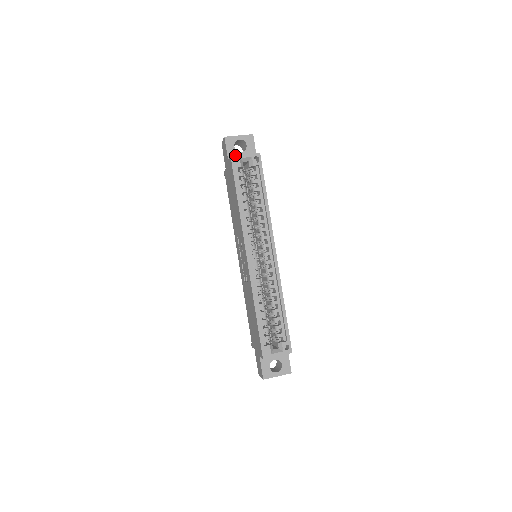
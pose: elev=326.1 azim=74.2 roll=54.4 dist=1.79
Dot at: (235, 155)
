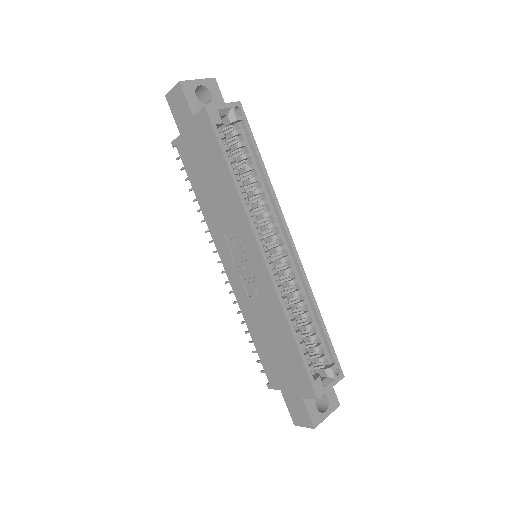
Dot at: (210, 105)
